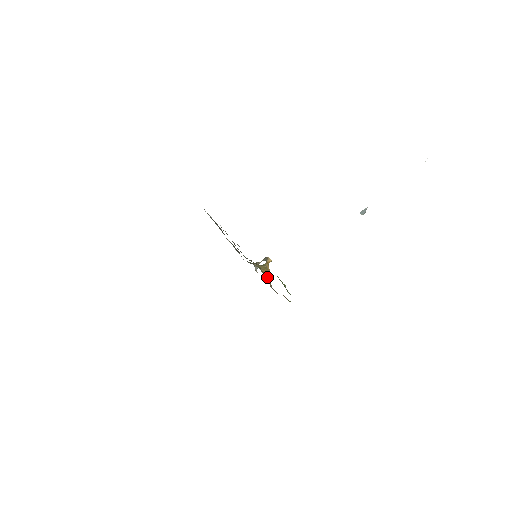
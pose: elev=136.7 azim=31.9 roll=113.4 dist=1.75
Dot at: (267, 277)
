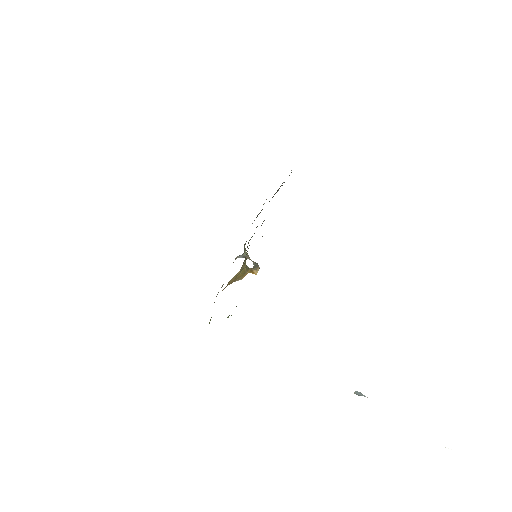
Dot at: (233, 280)
